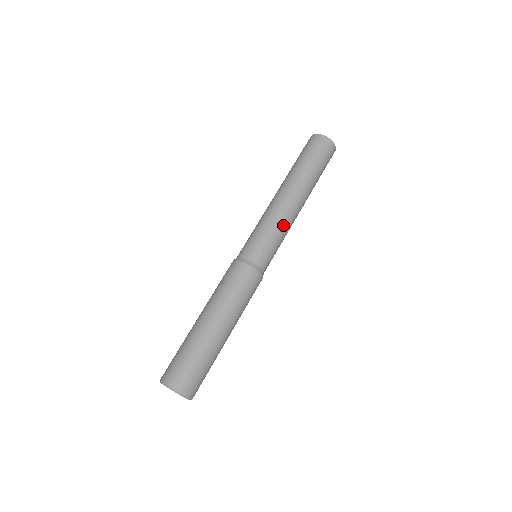
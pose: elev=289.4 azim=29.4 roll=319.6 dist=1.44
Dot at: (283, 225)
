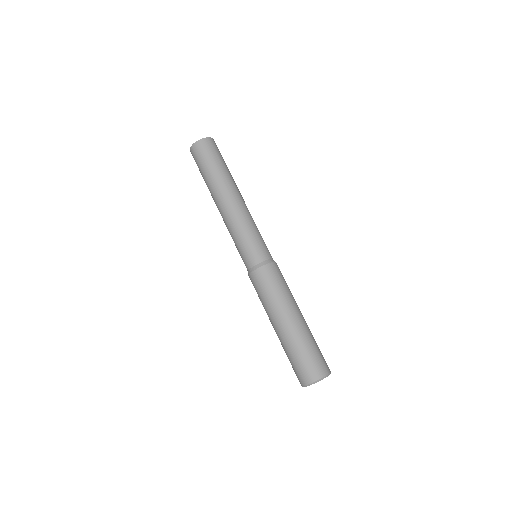
Dot at: (237, 225)
